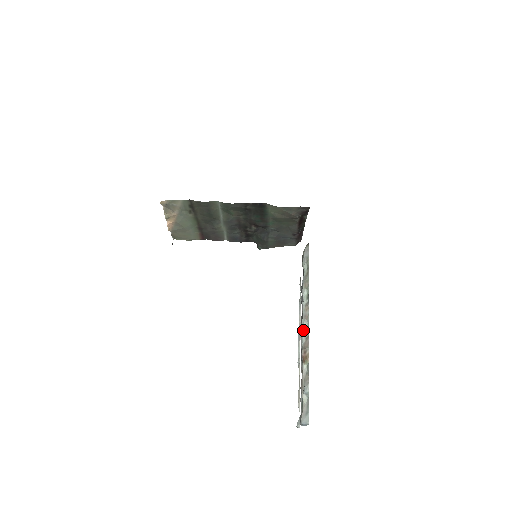
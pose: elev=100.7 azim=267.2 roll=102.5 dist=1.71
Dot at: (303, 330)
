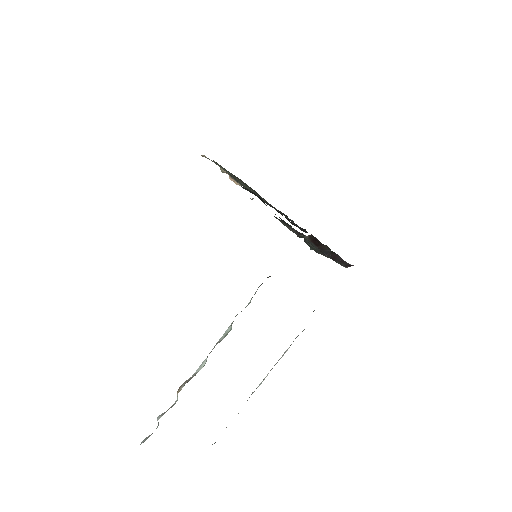
Dot at: (201, 364)
